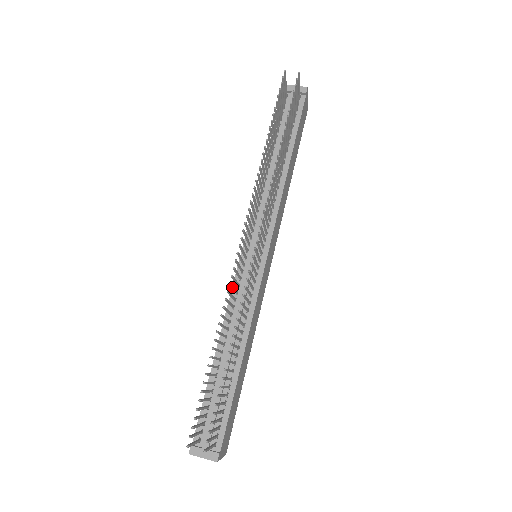
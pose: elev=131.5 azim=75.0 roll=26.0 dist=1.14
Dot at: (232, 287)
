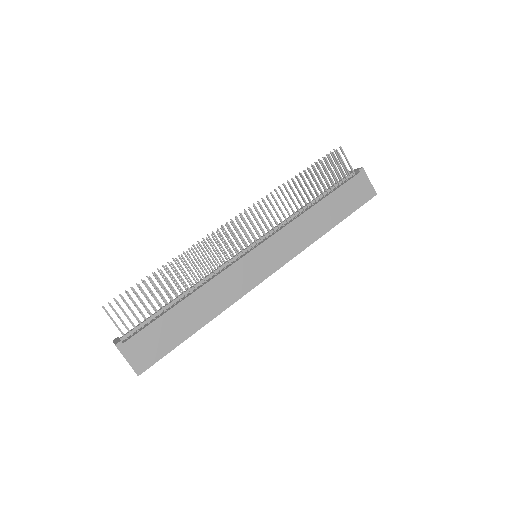
Dot at: (208, 247)
